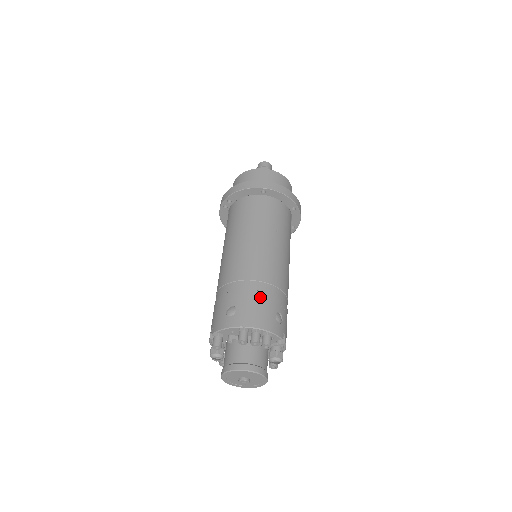
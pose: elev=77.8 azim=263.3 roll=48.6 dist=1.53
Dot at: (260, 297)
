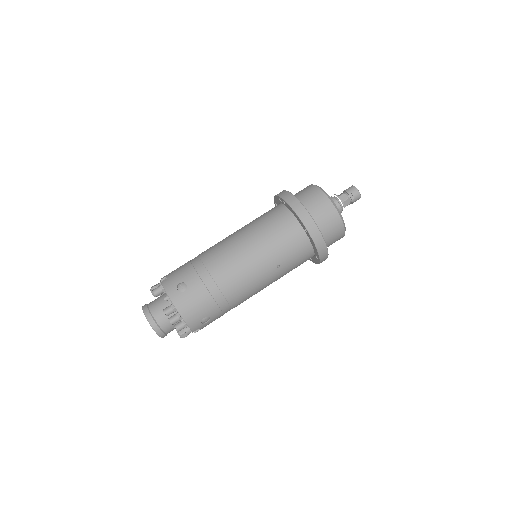
Dot at: (207, 300)
